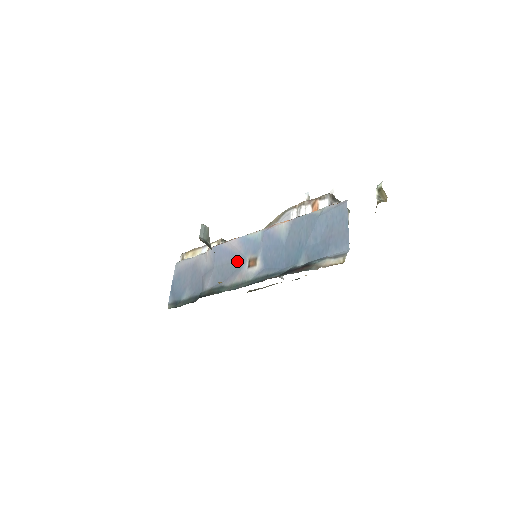
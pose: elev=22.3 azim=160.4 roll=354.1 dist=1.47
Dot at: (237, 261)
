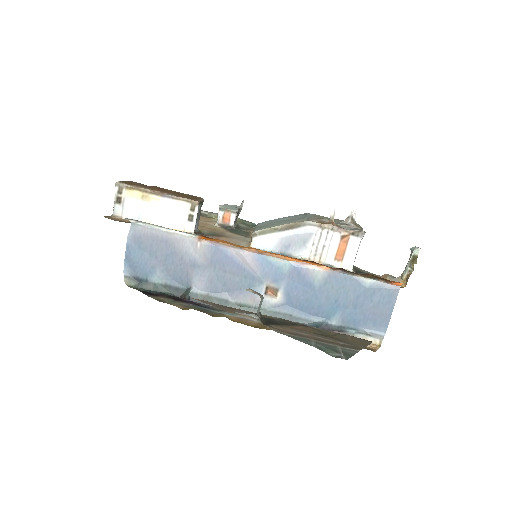
Dot at: (249, 280)
